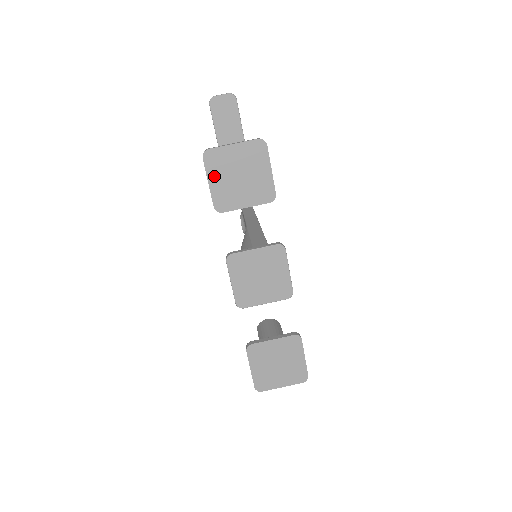
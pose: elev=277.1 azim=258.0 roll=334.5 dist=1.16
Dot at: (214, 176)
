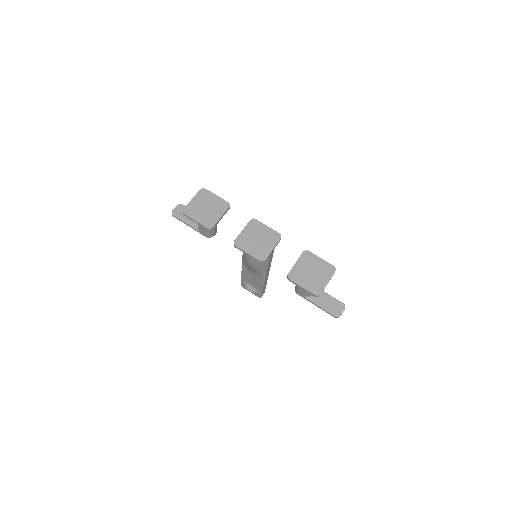
Dot at: (195, 217)
